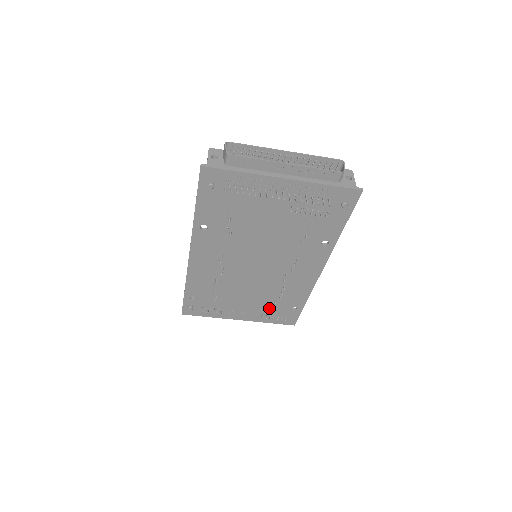
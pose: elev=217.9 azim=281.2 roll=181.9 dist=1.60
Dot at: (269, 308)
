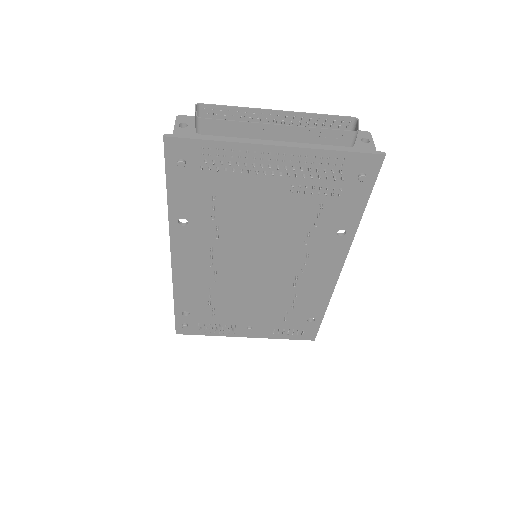
Dot at: (280, 321)
